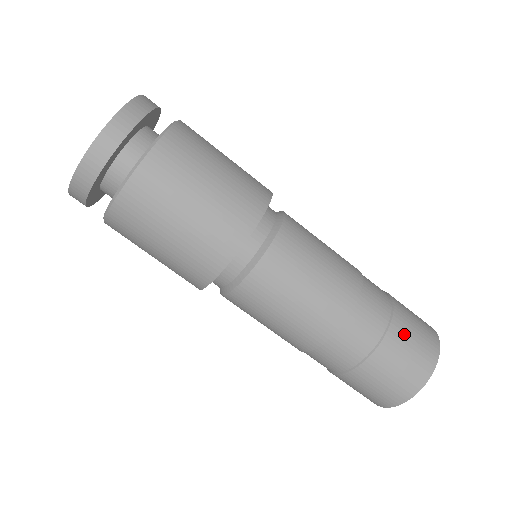
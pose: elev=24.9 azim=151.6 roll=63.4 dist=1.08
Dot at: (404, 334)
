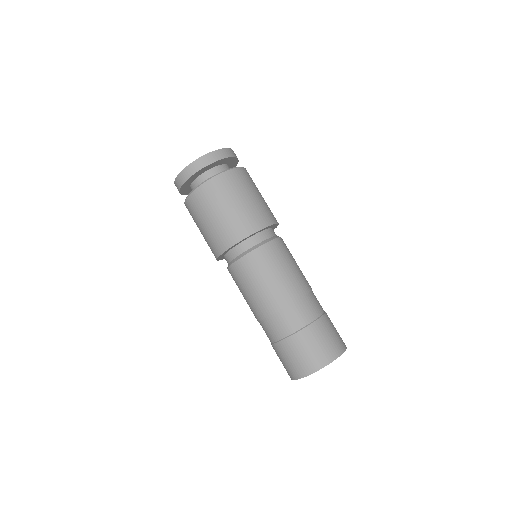
Dot at: (320, 332)
